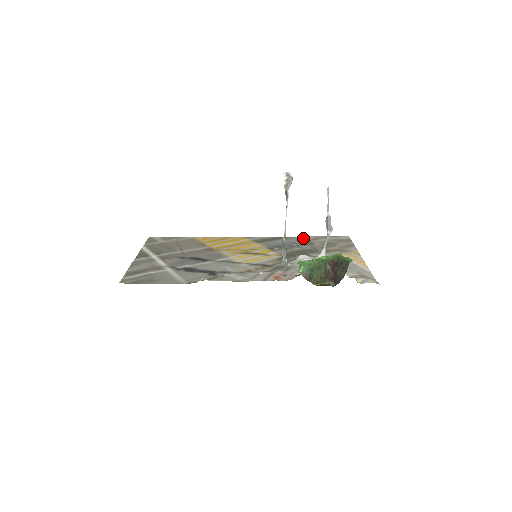
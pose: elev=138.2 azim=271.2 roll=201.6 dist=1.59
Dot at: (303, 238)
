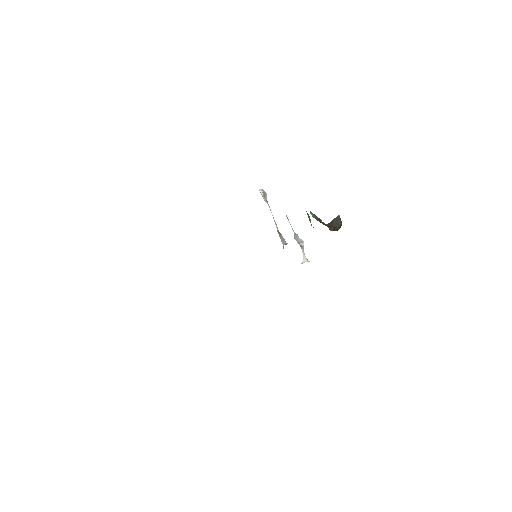
Dot at: occluded
